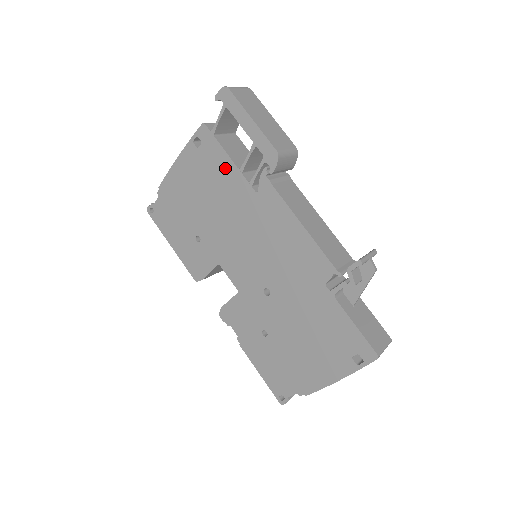
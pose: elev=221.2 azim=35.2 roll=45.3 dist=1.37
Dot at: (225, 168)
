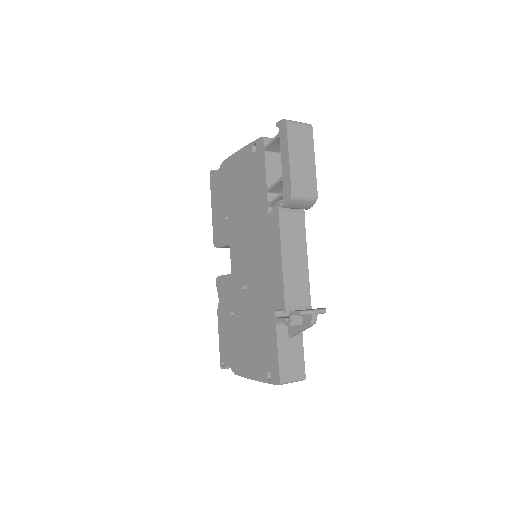
Dot at: (260, 180)
